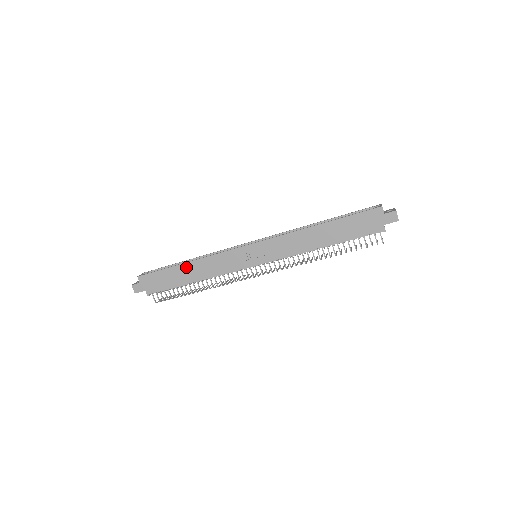
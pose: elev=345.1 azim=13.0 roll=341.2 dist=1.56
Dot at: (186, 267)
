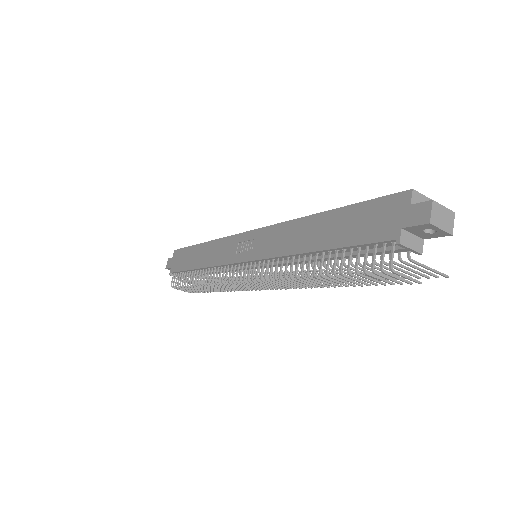
Dot at: (200, 248)
